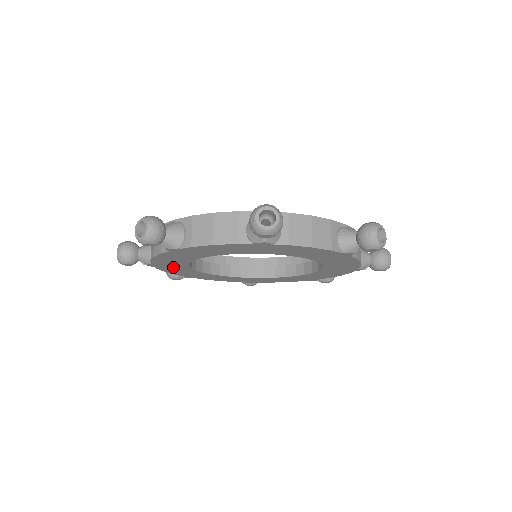
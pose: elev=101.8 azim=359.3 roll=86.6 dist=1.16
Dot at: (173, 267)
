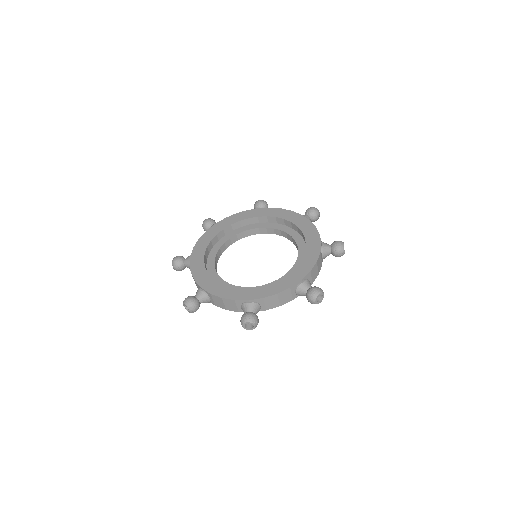
Dot at: occluded
